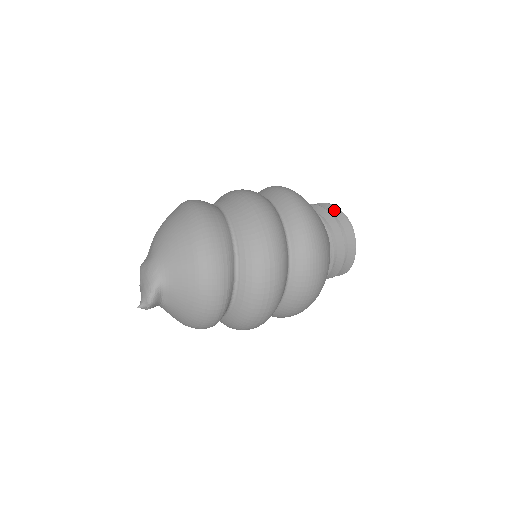
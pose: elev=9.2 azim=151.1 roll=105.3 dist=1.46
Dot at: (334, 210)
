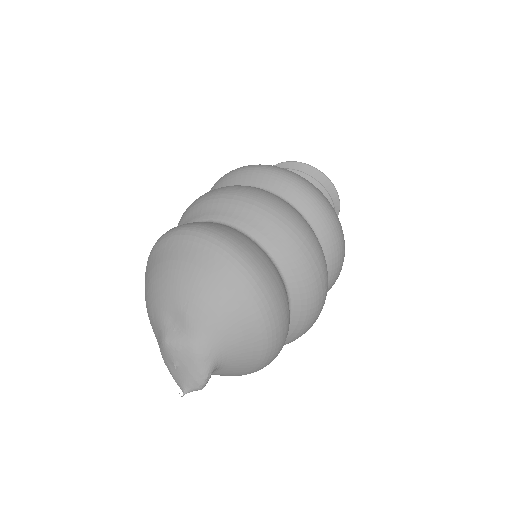
Dot at: (321, 177)
